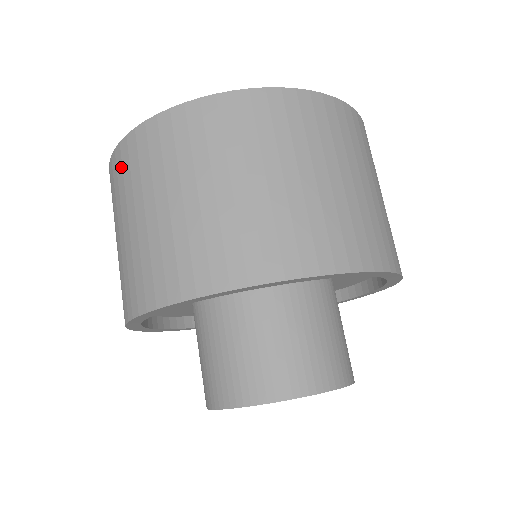
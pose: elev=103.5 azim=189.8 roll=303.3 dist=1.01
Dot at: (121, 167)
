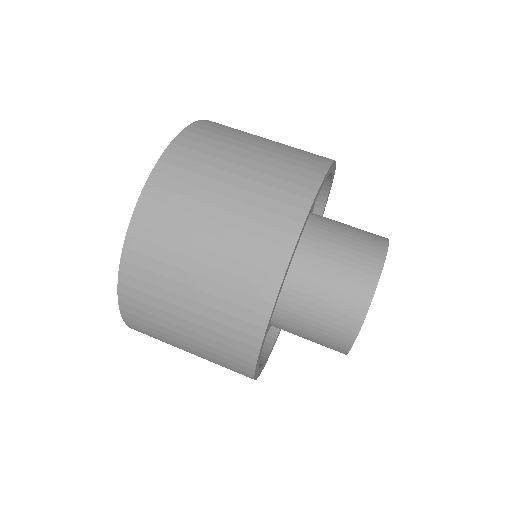
Dot at: (167, 192)
